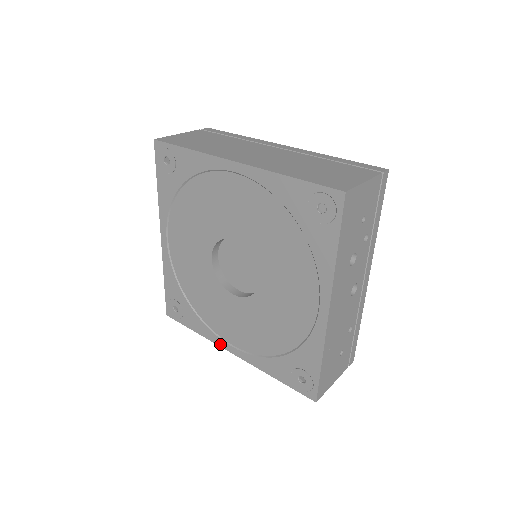
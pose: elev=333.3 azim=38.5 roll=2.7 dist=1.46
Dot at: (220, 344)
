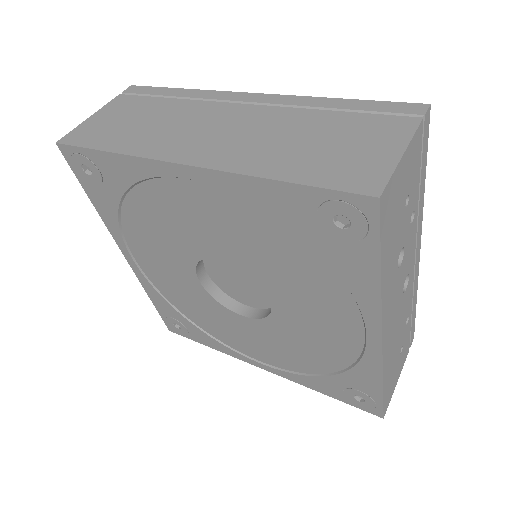
Dot at: (244, 360)
